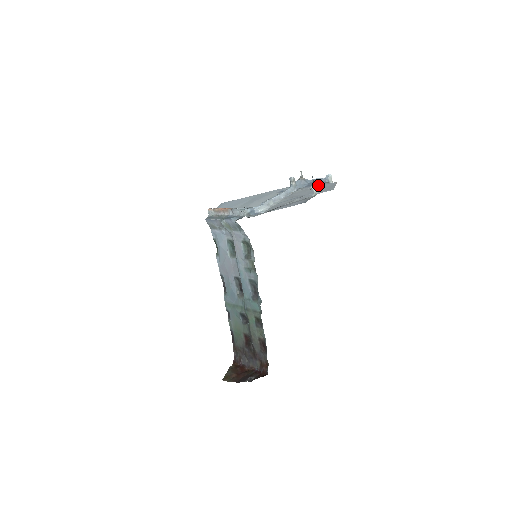
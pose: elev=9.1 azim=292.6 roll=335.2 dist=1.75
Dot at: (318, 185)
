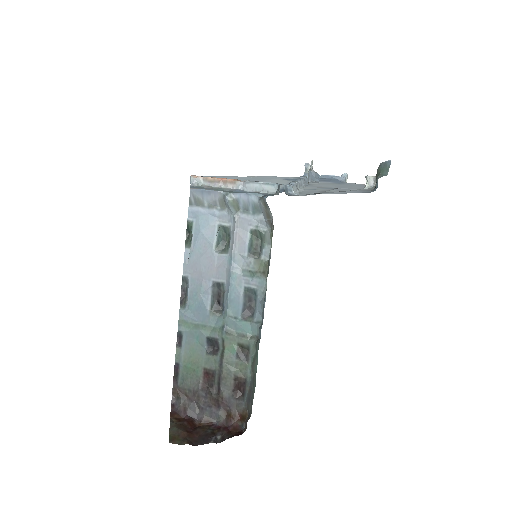
Dot at: (338, 182)
